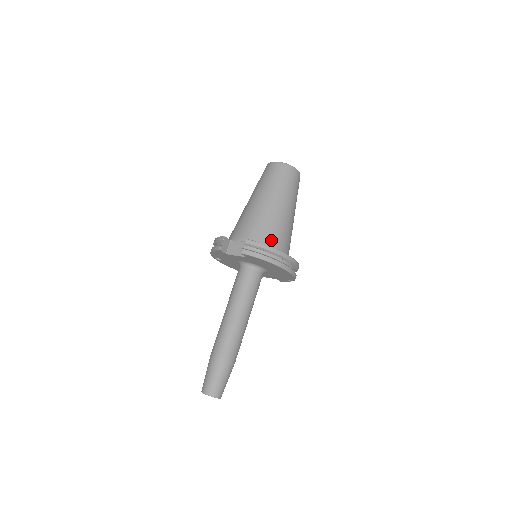
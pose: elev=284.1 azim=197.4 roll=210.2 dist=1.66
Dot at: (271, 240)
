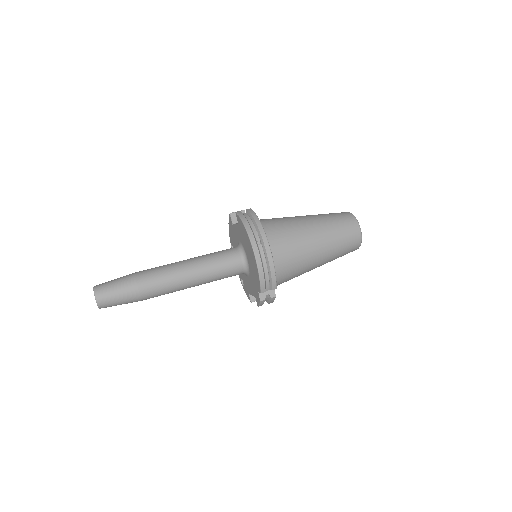
Dot at: (272, 232)
